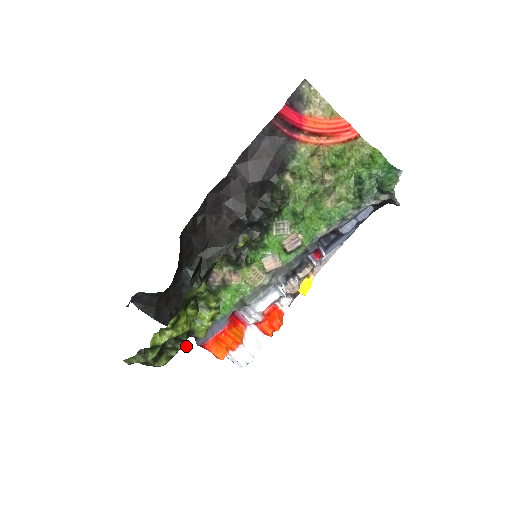
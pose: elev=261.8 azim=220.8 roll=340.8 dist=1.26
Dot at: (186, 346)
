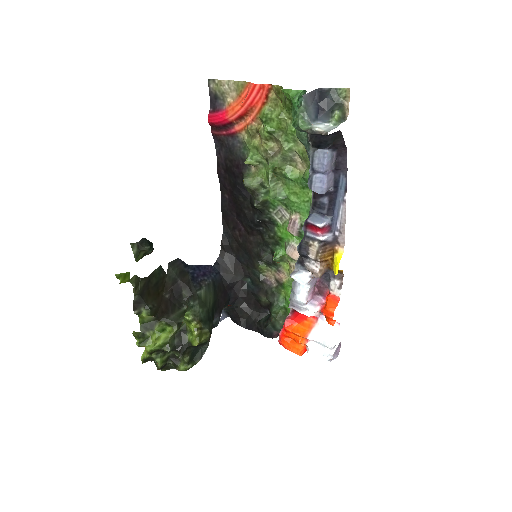
Dot at: (181, 355)
